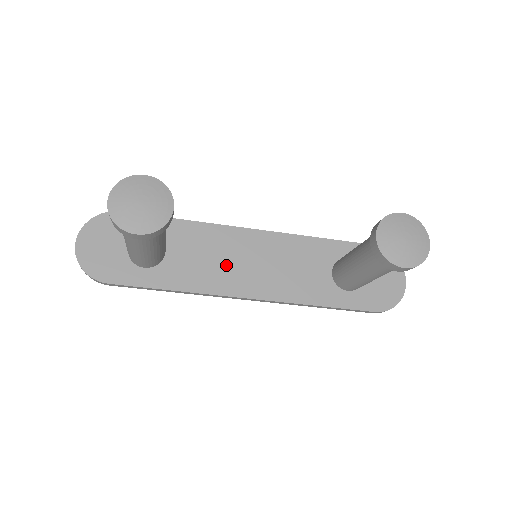
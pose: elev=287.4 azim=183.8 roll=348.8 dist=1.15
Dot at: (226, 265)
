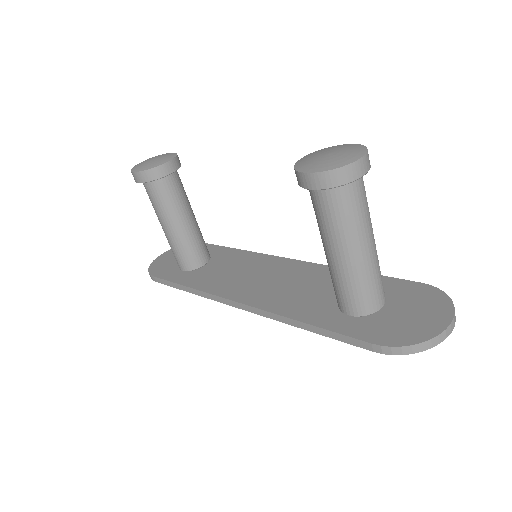
Dot at: (241, 277)
